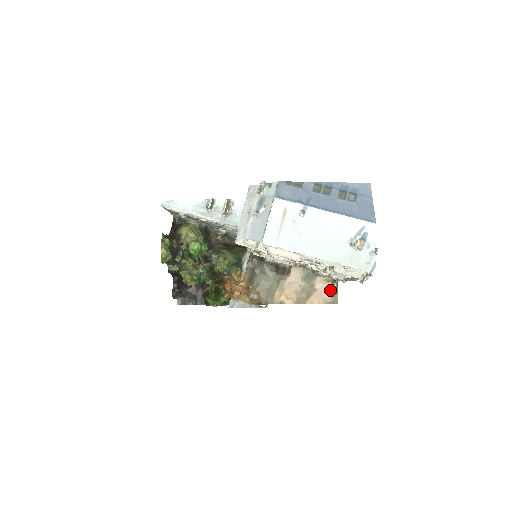
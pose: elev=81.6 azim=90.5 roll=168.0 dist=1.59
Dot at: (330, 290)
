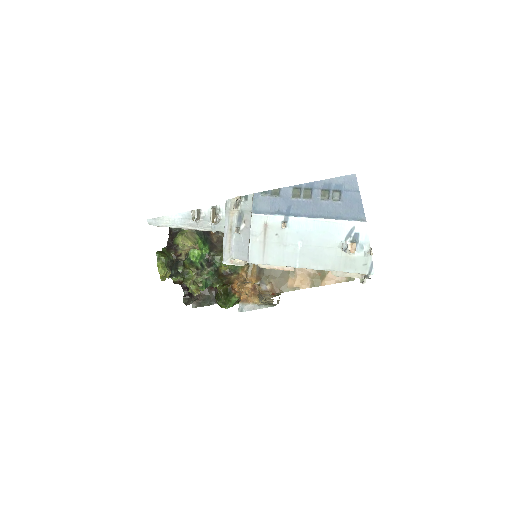
Dot at: occluded
